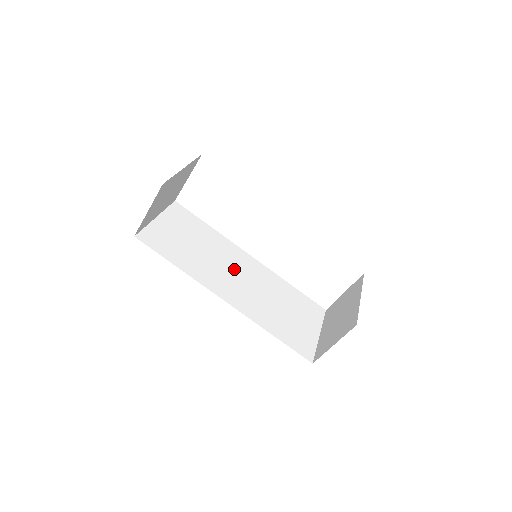
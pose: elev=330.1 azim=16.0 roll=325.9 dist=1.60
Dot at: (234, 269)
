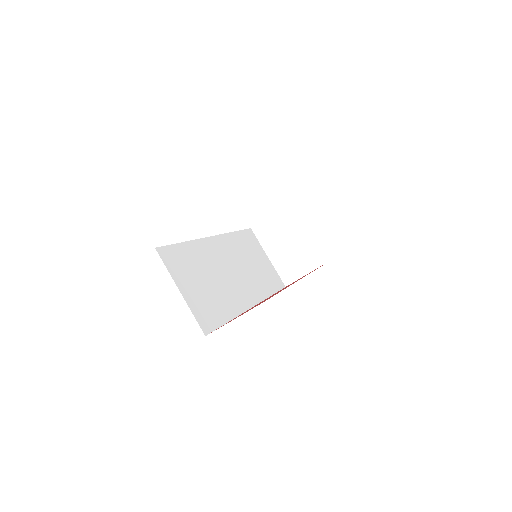
Dot at: (226, 268)
